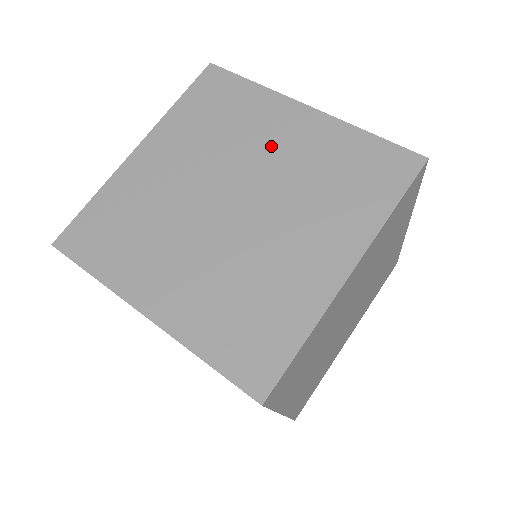
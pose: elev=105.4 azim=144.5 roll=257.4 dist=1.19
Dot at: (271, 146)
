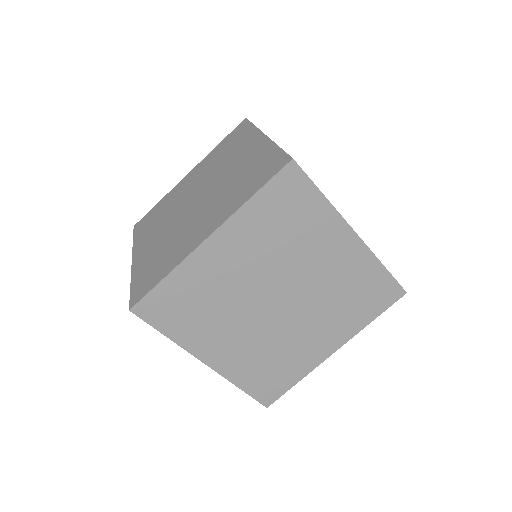
Dot at: (189, 186)
